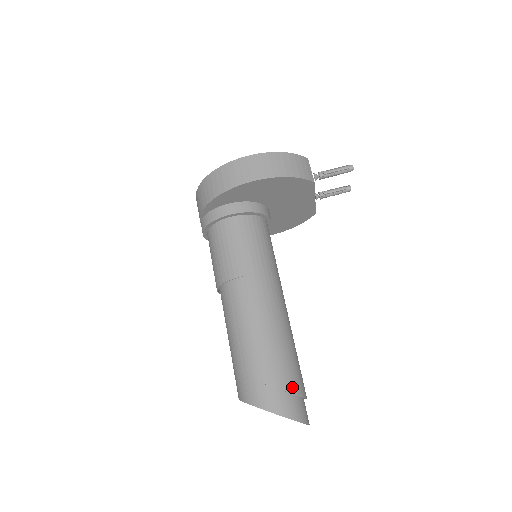
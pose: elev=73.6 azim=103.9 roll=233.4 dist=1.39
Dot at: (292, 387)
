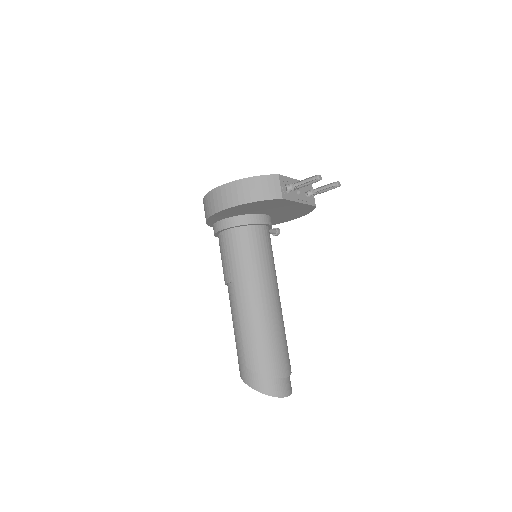
Dot at: (267, 371)
